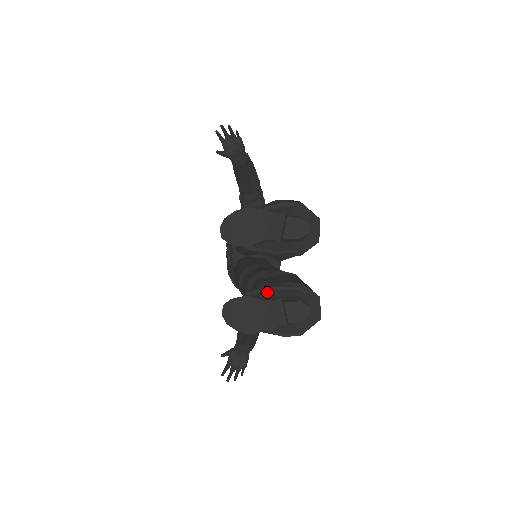
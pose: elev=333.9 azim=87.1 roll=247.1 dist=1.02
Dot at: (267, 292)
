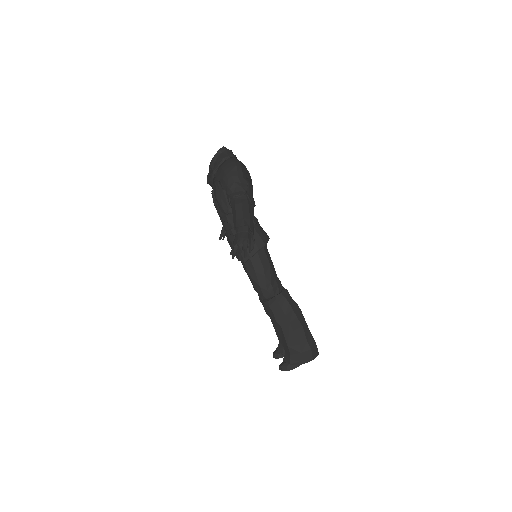
Dot at: occluded
